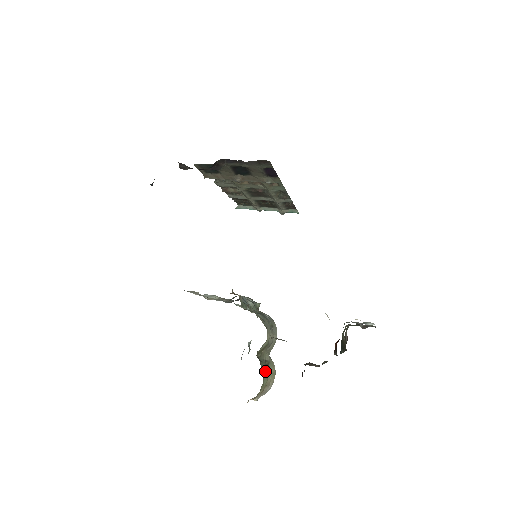
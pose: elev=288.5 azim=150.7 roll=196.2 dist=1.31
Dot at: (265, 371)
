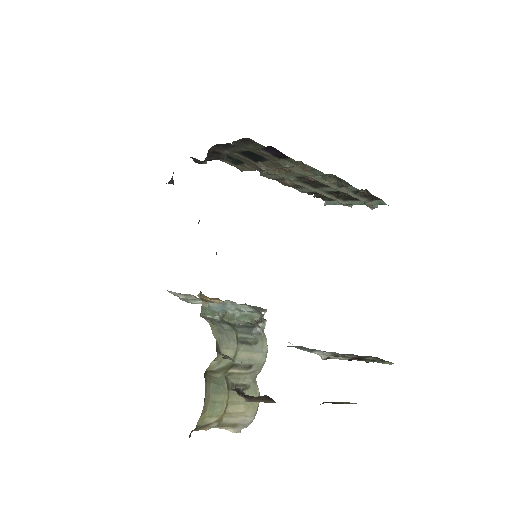
Dot at: (221, 396)
